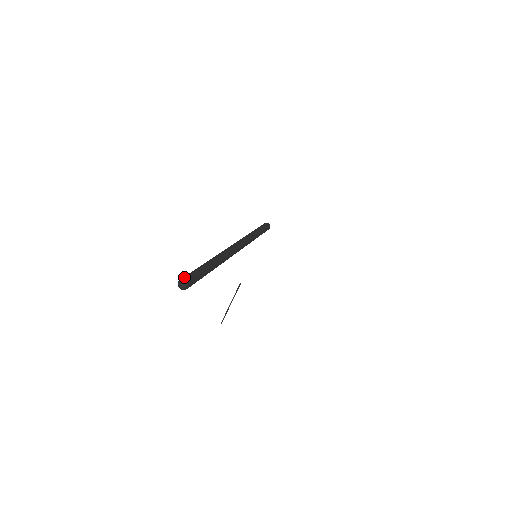
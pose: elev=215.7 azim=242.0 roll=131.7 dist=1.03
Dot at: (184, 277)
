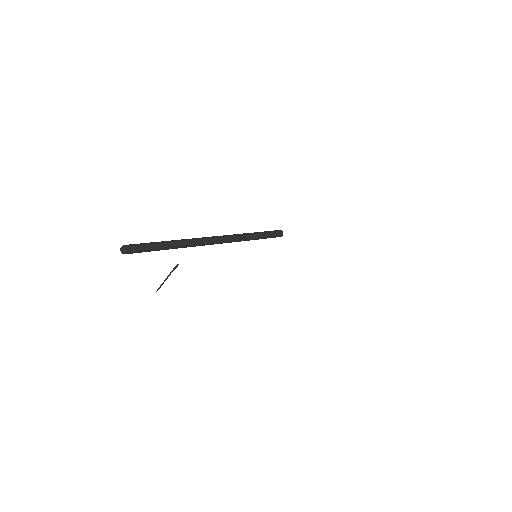
Dot at: occluded
